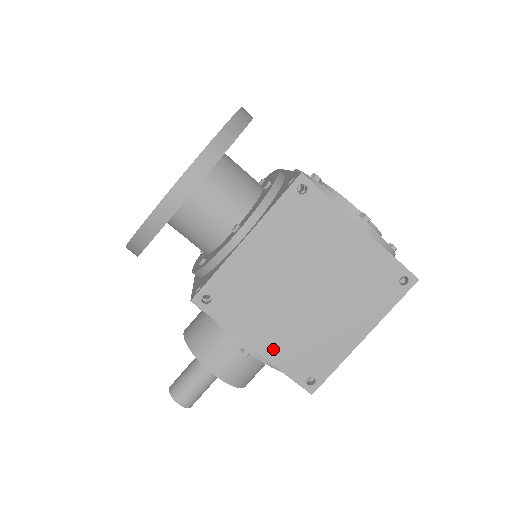
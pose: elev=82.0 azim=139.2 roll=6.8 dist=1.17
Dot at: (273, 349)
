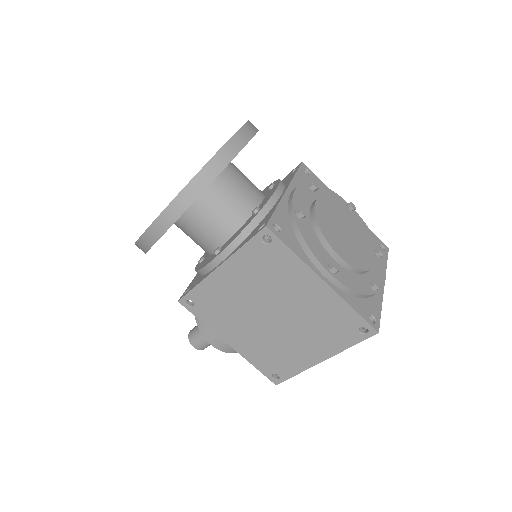
Dot at: (244, 348)
